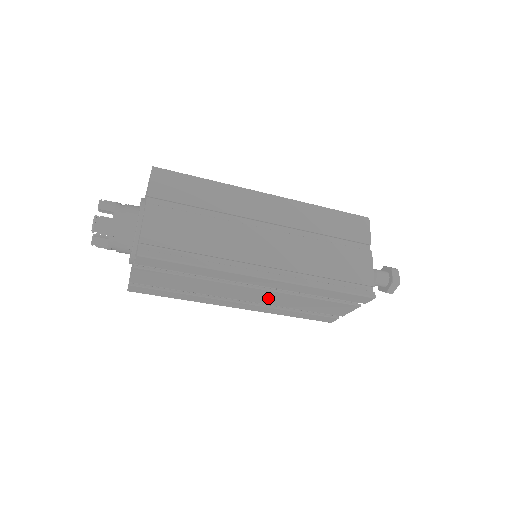
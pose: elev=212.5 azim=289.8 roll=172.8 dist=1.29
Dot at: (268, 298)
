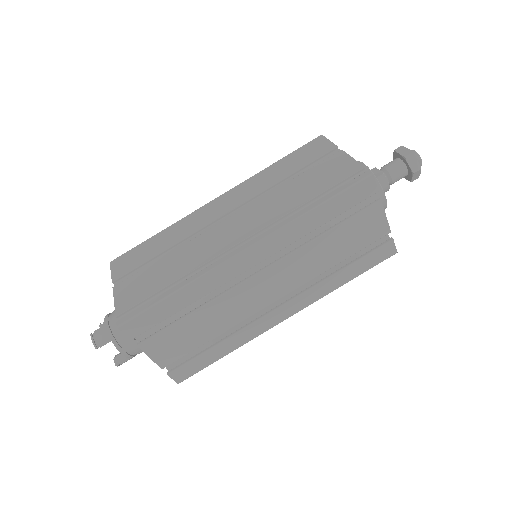
Dot at: (289, 276)
